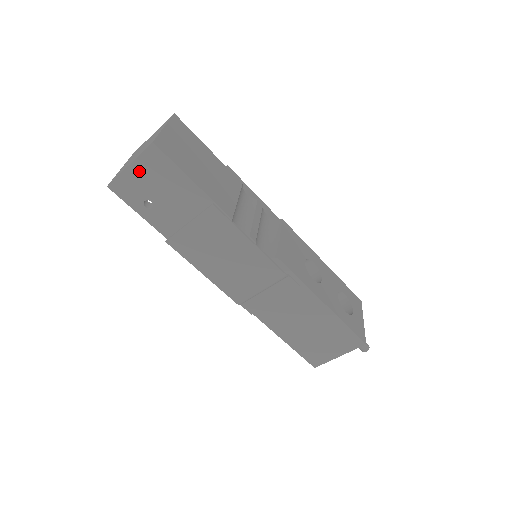
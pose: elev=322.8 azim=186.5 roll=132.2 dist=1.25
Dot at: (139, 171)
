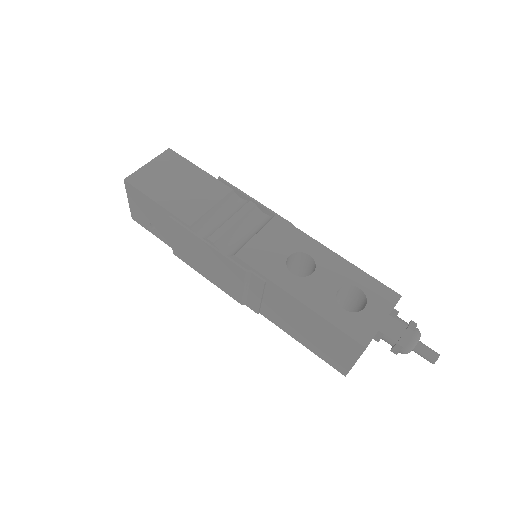
Dot at: (134, 203)
